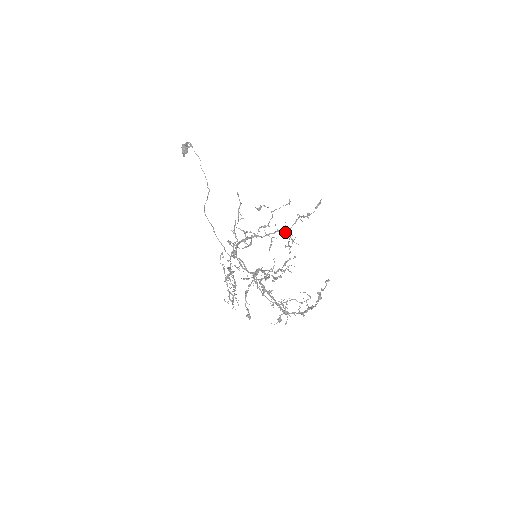
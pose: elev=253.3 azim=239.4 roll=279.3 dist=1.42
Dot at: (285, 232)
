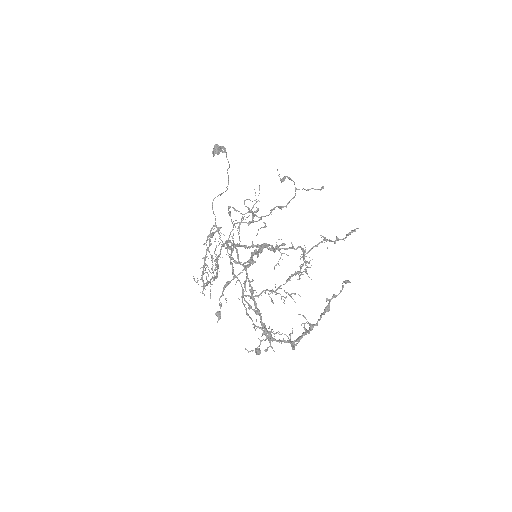
Dot at: (300, 258)
